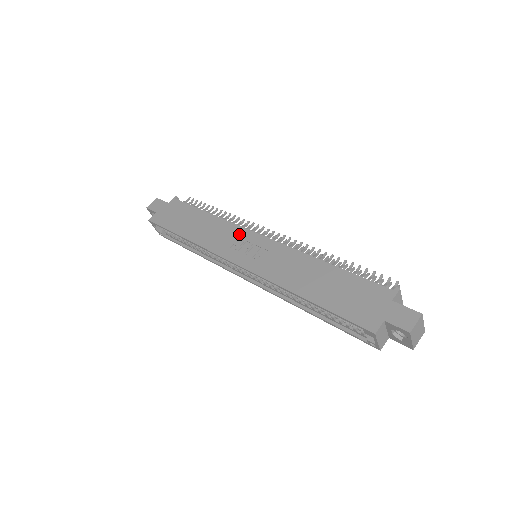
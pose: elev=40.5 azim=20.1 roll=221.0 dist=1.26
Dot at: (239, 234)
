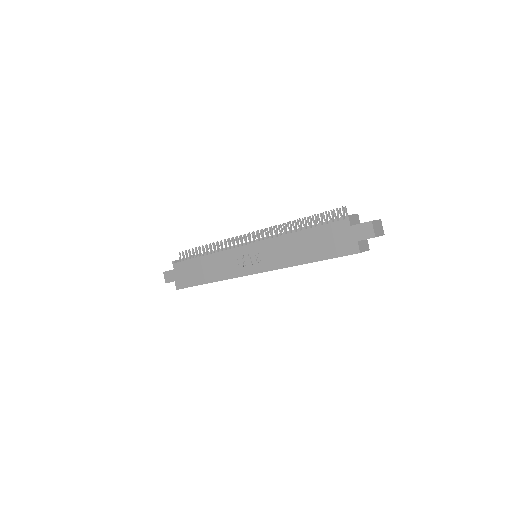
Dot at: (234, 255)
